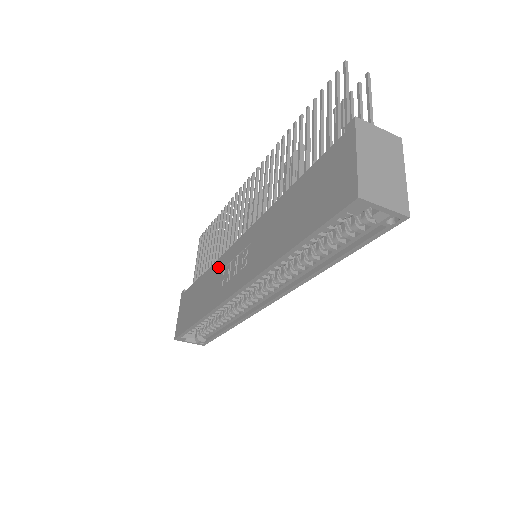
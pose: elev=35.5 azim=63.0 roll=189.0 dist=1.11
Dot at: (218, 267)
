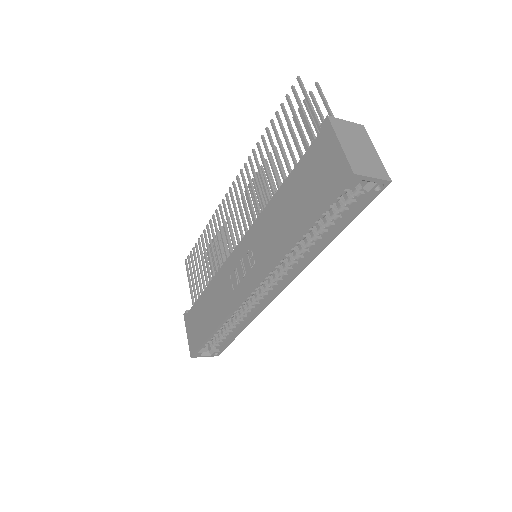
Dot at: (222, 276)
